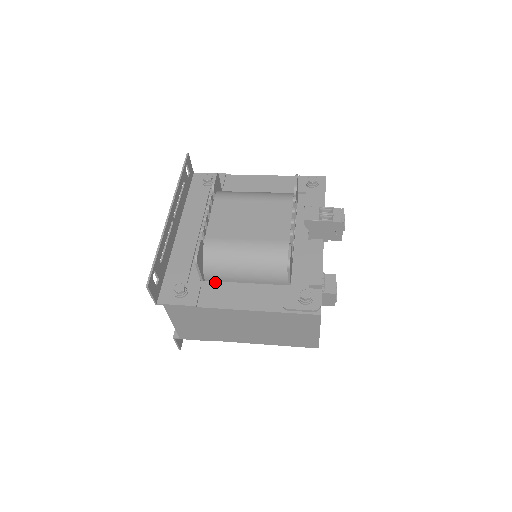
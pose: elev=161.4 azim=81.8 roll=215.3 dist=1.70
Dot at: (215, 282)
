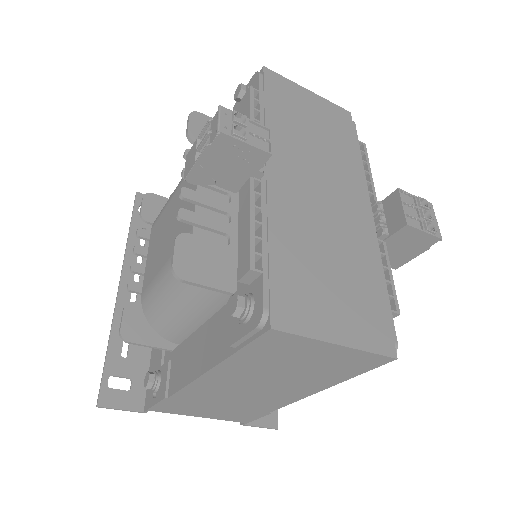
Dot at: (179, 346)
